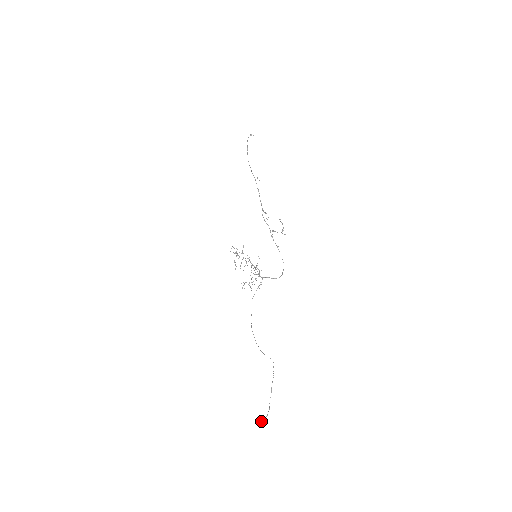
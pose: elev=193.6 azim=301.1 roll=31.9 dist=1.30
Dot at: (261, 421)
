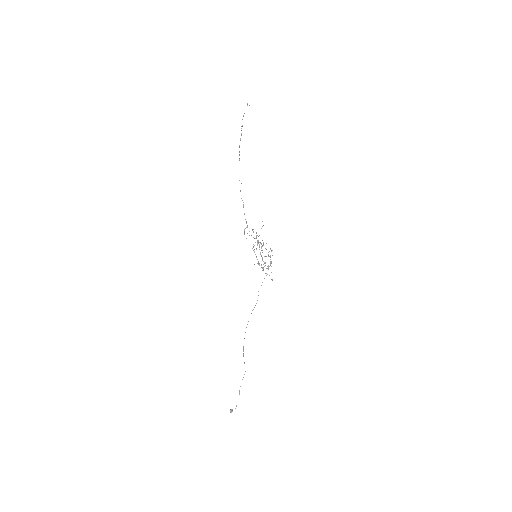
Dot at: occluded
